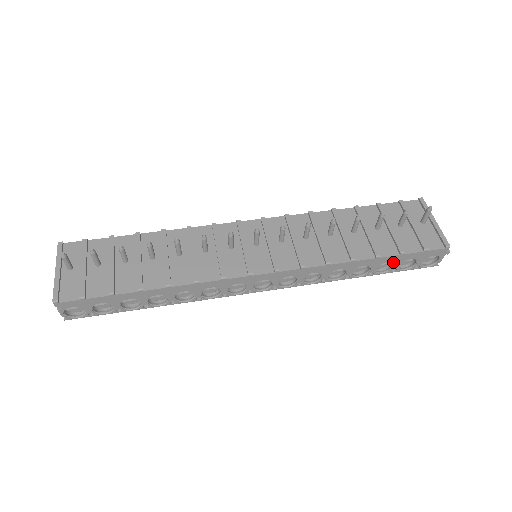
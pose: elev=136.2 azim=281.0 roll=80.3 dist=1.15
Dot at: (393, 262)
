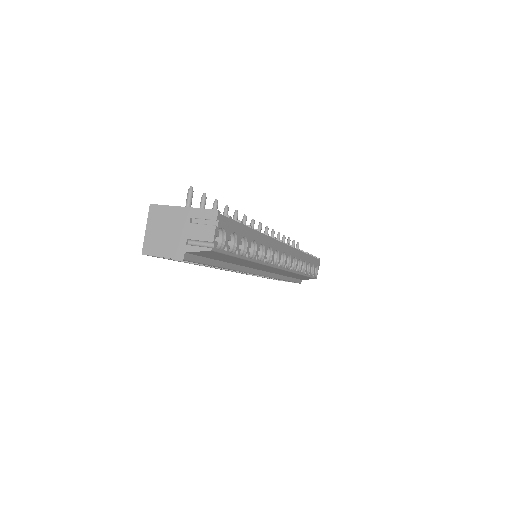
Dot at: (310, 264)
